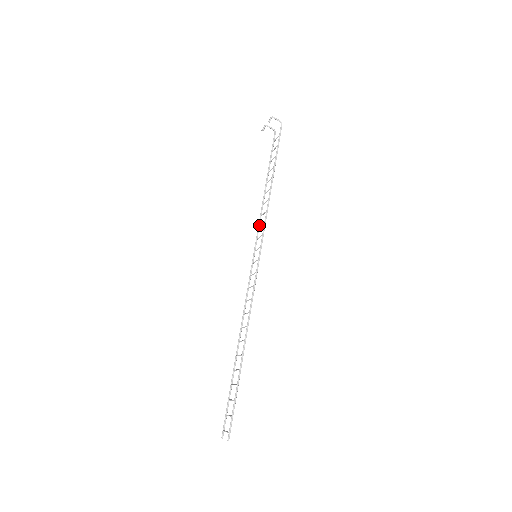
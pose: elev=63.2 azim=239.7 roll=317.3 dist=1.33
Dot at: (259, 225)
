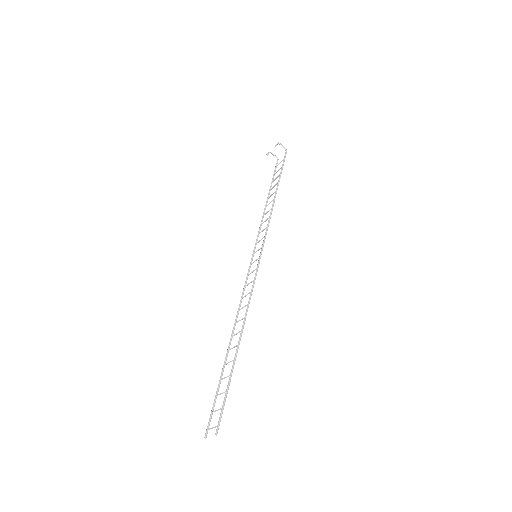
Dot at: (259, 232)
